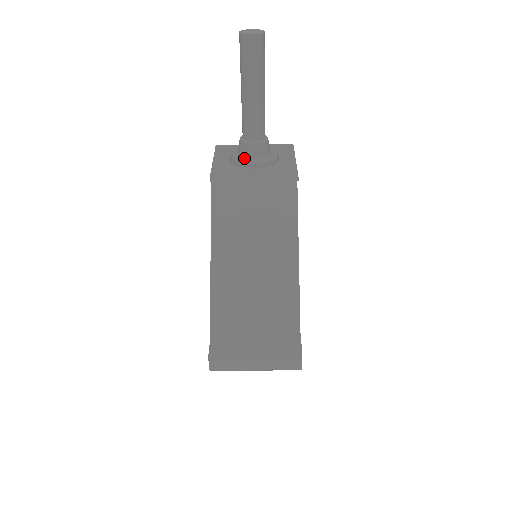
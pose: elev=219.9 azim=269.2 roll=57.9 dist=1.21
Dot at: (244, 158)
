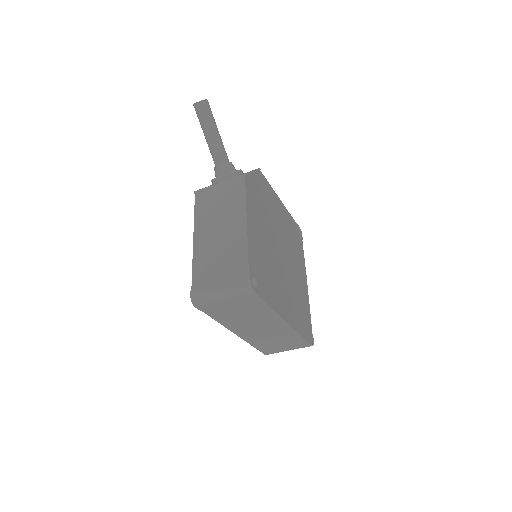
Dot at: (217, 177)
